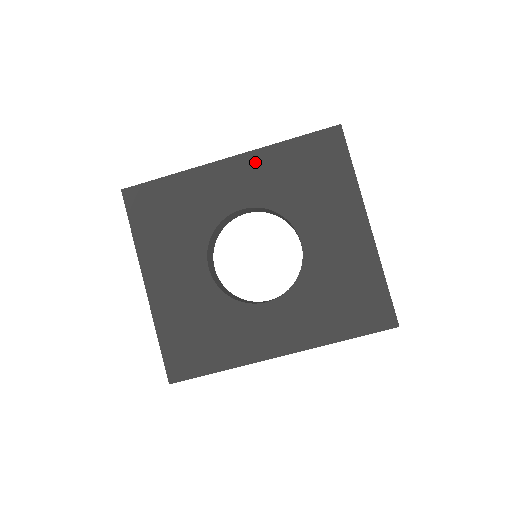
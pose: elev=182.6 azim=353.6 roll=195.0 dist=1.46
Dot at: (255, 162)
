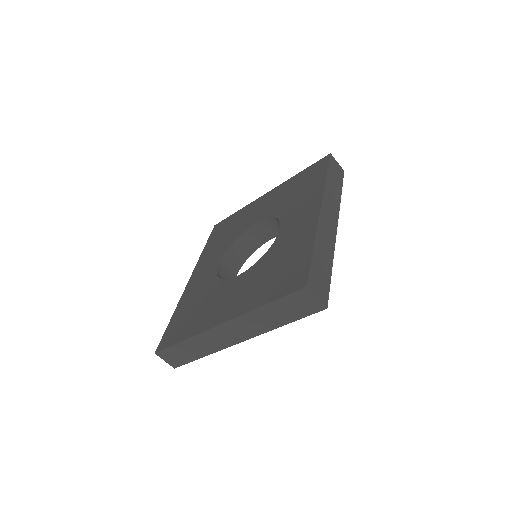
Dot at: (201, 263)
